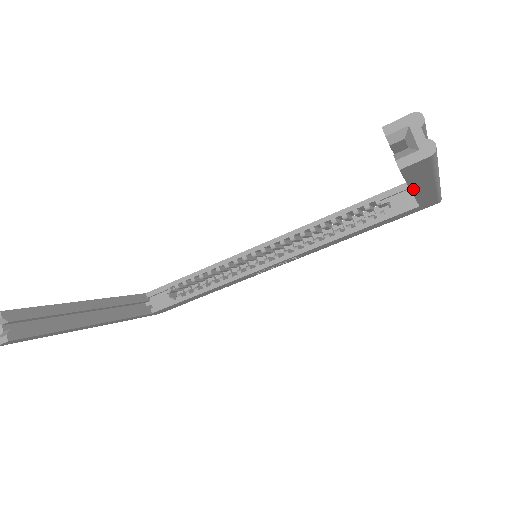
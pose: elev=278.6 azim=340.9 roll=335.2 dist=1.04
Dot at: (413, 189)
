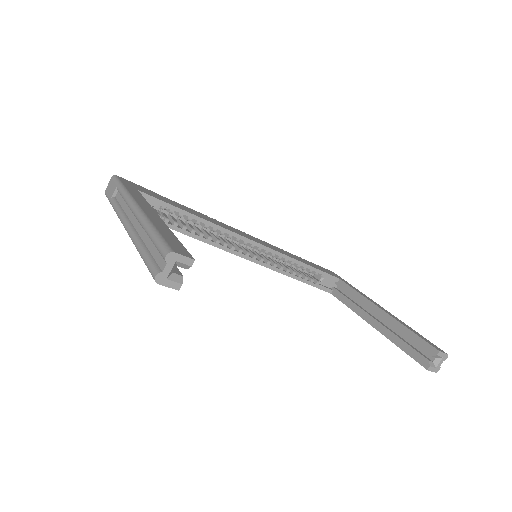
Dot at: (380, 332)
